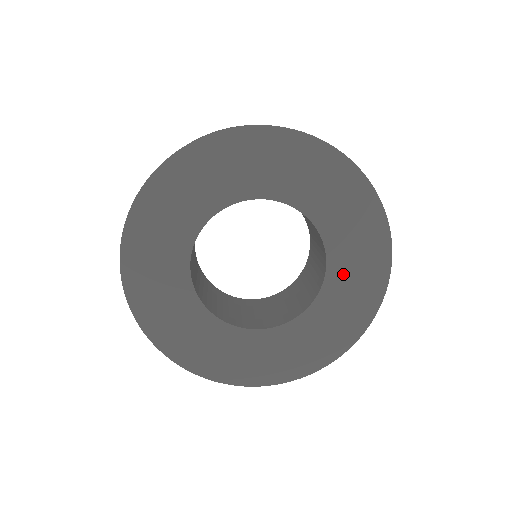
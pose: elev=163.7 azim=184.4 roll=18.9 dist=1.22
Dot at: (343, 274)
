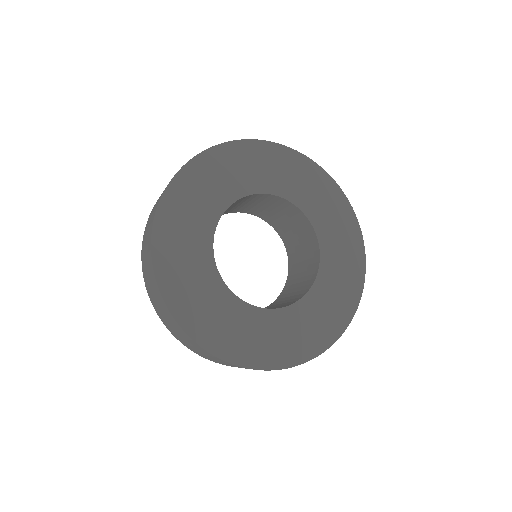
Dot at: (329, 282)
